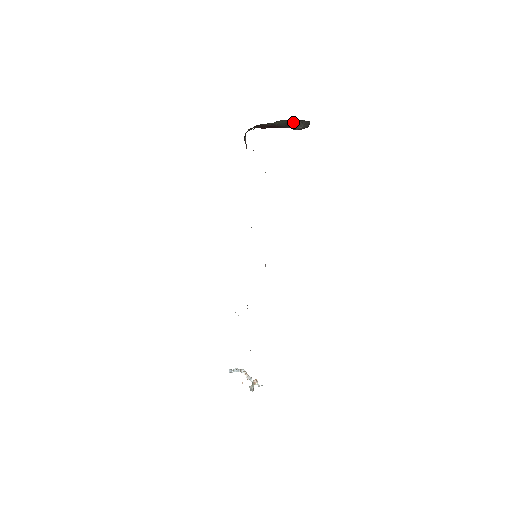
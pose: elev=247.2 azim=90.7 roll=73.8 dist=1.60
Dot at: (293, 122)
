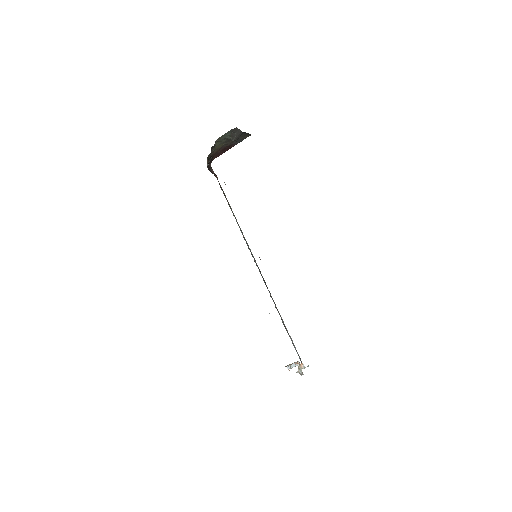
Dot at: (227, 136)
